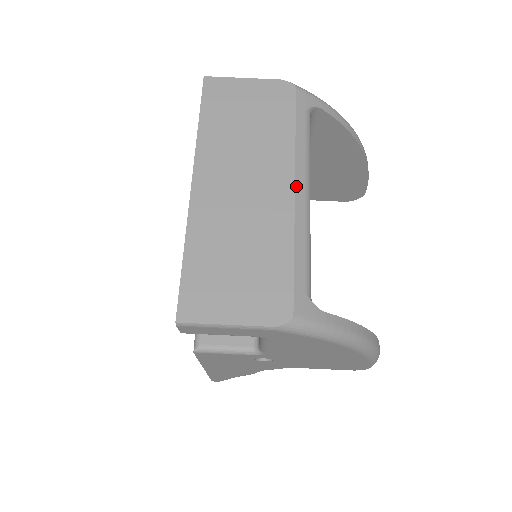
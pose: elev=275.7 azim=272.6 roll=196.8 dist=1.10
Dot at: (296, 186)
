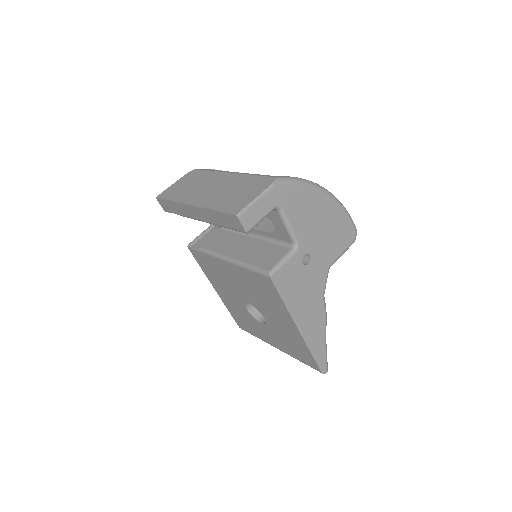
Dot at: (230, 173)
